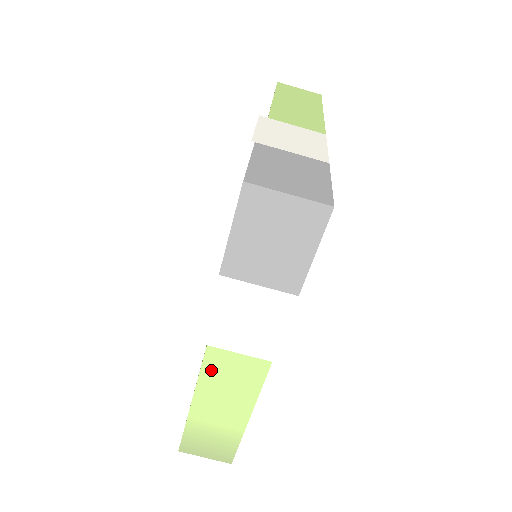
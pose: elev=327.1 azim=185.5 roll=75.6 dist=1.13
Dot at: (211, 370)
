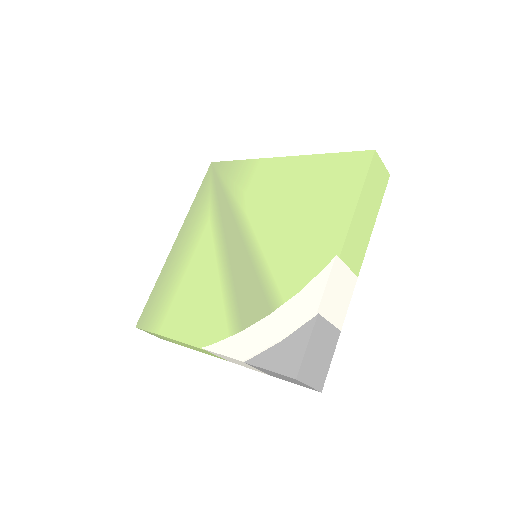
Dot at: (195, 347)
